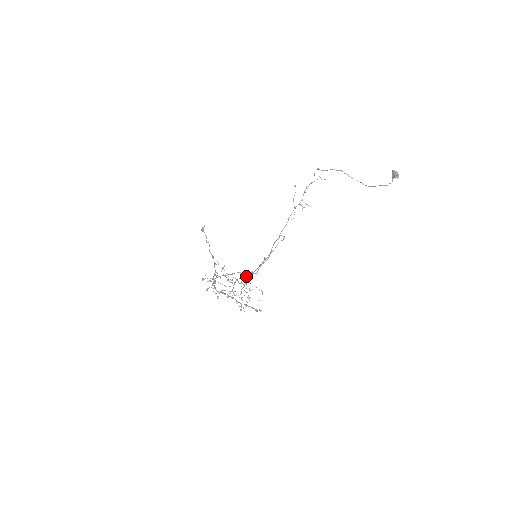
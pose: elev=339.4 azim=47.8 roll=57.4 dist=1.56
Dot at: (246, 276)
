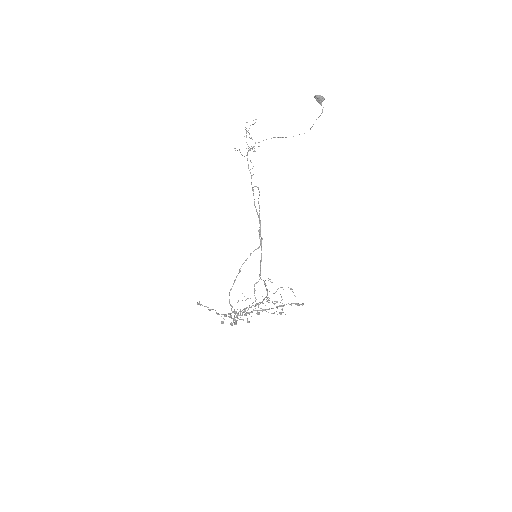
Dot at: (259, 275)
